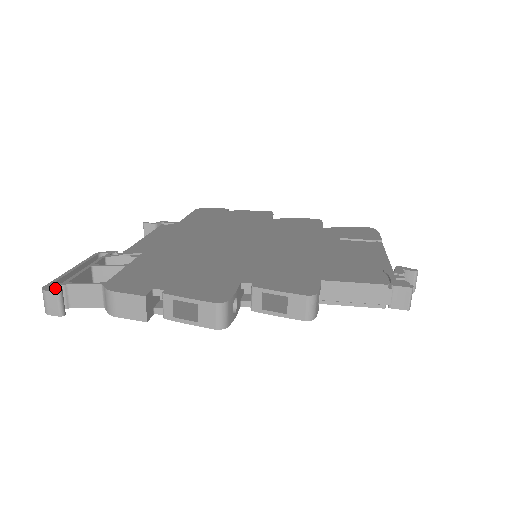
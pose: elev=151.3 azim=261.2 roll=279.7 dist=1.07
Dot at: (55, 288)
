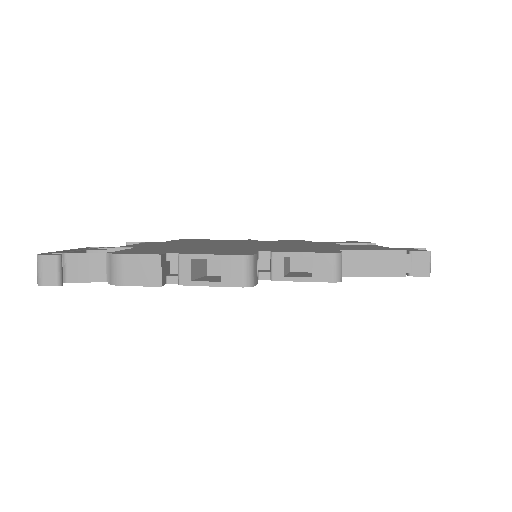
Dot at: occluded
